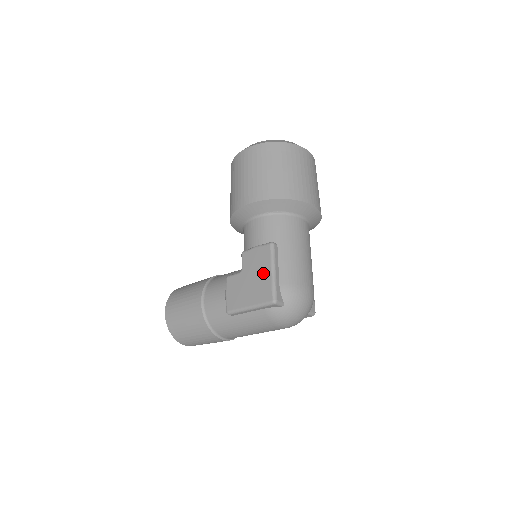
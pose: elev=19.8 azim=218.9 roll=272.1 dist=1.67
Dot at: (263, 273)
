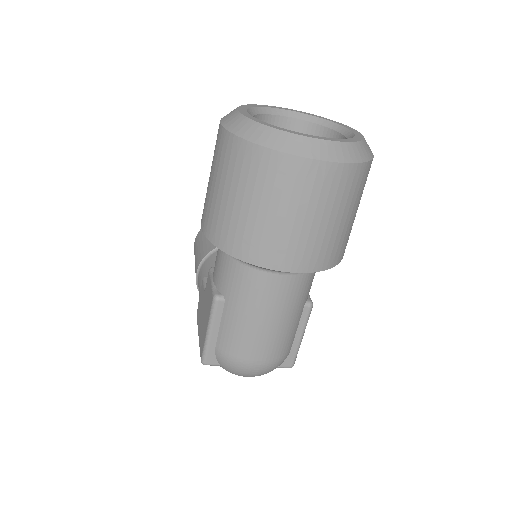
Dot at: (205, 322)
